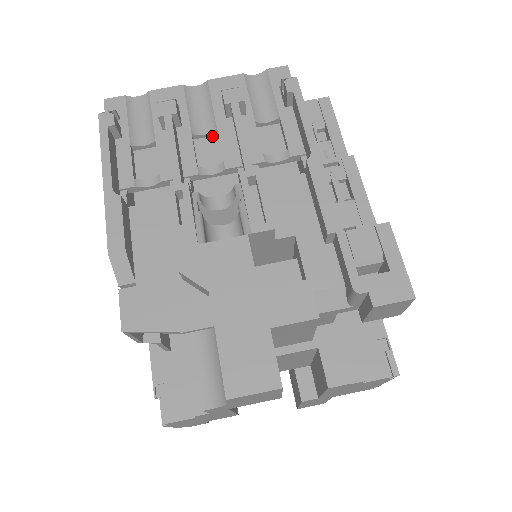
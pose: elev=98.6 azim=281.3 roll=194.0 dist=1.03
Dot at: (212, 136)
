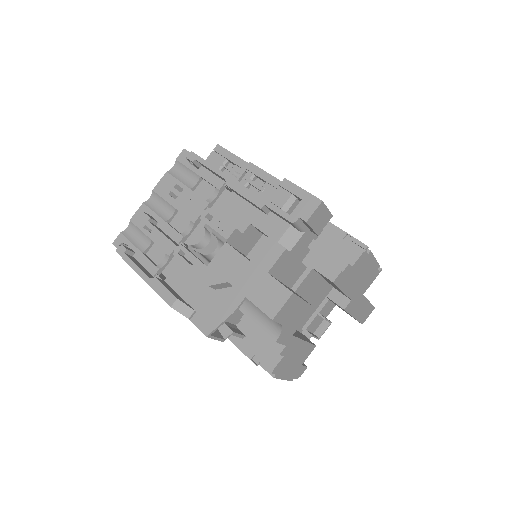
Dot at: (177, 214)
